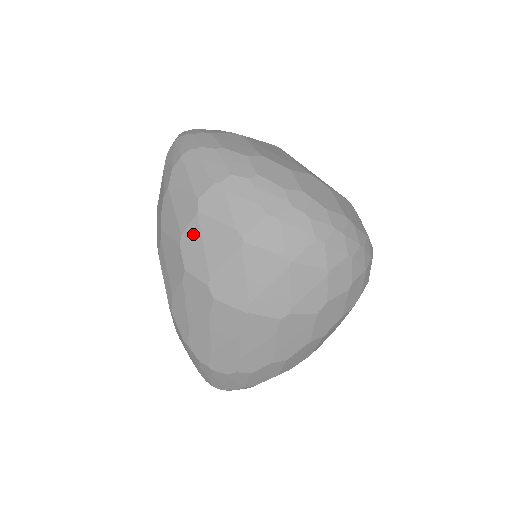
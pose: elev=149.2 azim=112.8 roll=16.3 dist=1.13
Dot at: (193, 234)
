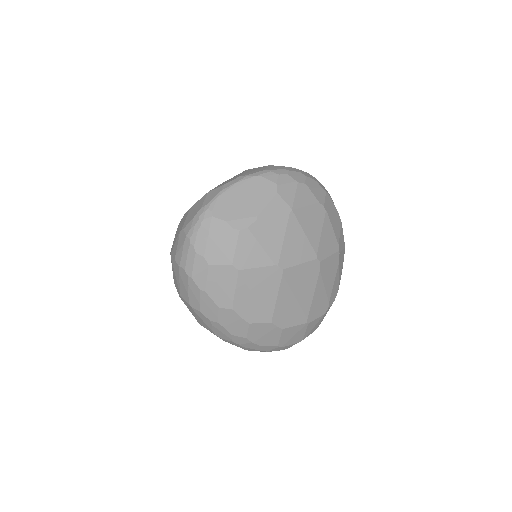
Dot at: occluded
